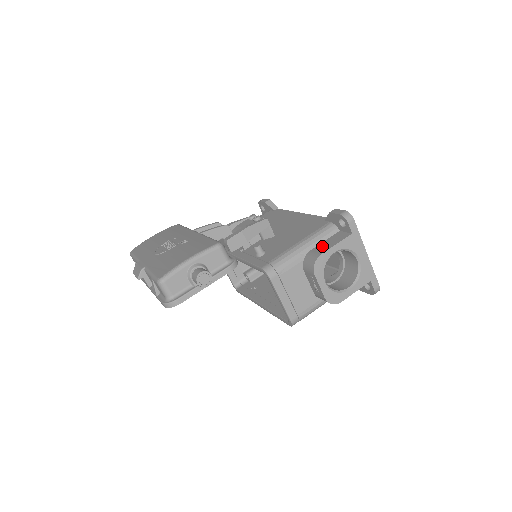
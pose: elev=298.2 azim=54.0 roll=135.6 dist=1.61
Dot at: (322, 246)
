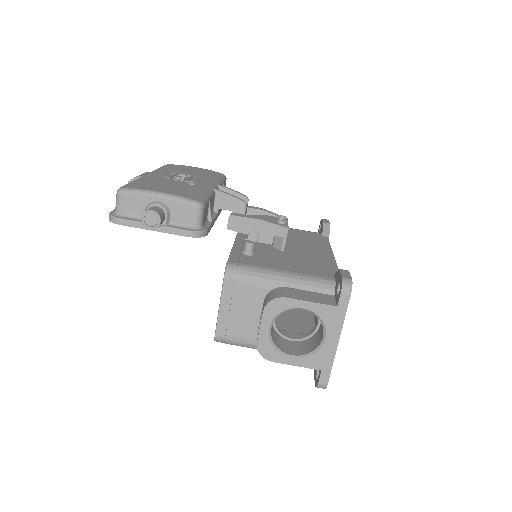
Dot at: (299, 292)
